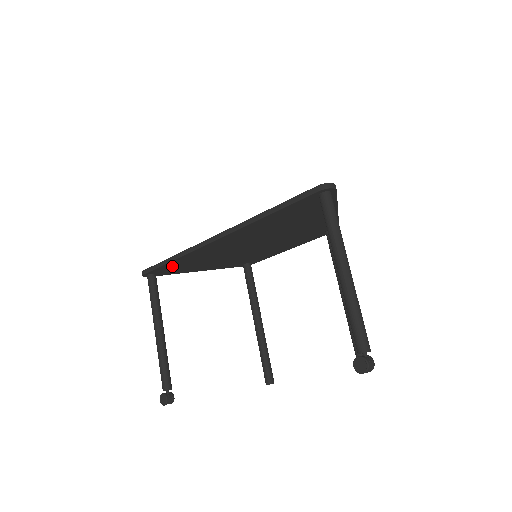
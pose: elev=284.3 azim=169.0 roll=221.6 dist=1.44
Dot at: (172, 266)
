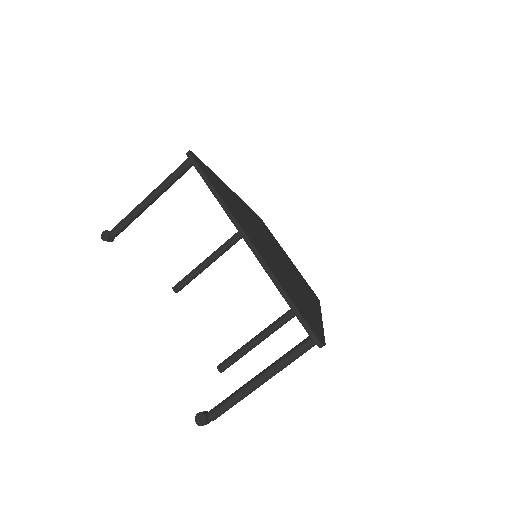
Dot at: occluded
